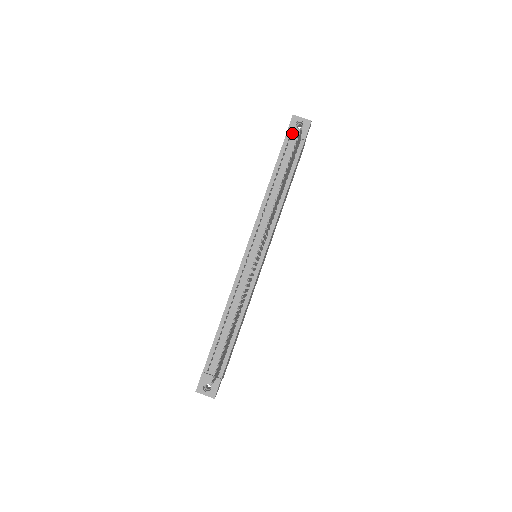
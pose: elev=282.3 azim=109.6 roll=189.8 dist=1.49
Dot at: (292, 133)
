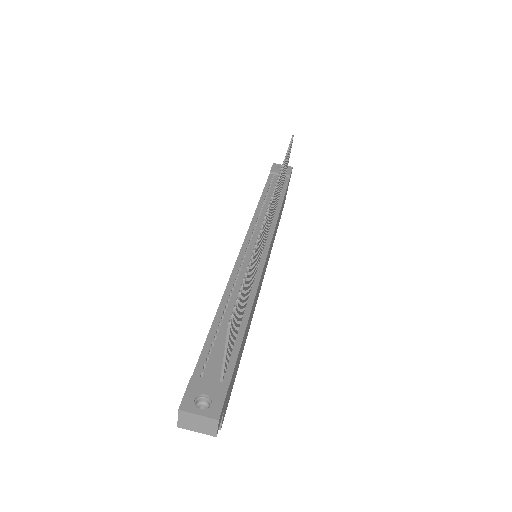
Dot at: (276, 171)
